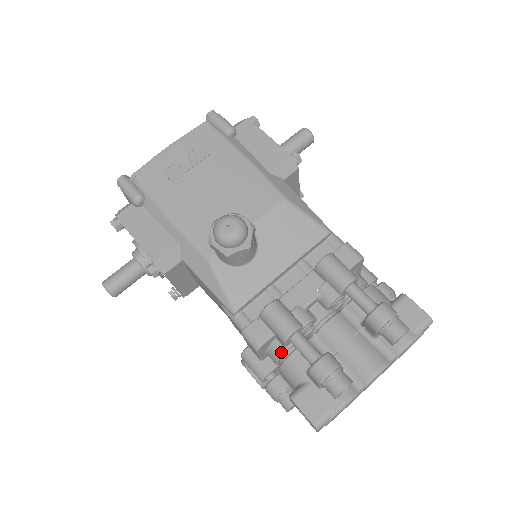
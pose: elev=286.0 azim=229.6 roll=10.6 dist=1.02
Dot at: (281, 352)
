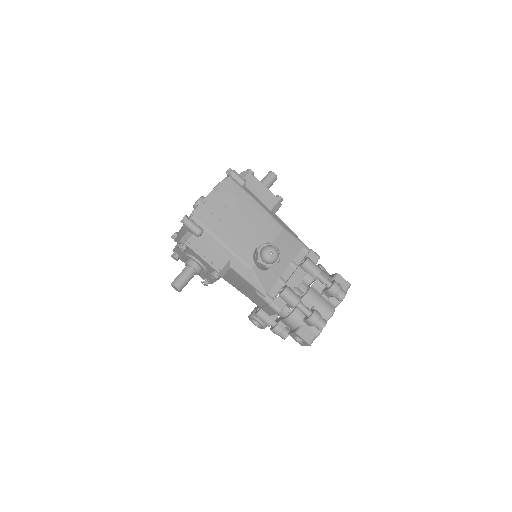
Dot at: (288, 311)
